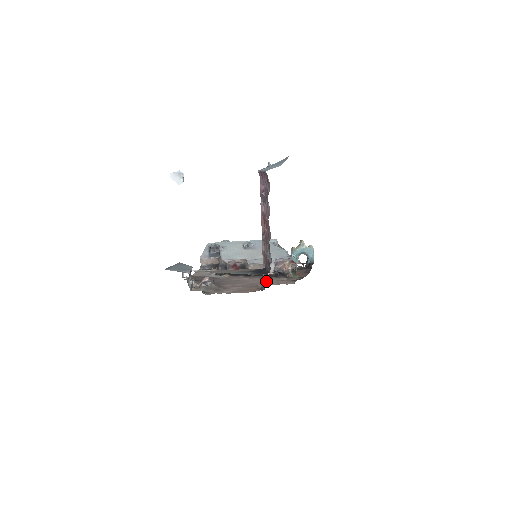
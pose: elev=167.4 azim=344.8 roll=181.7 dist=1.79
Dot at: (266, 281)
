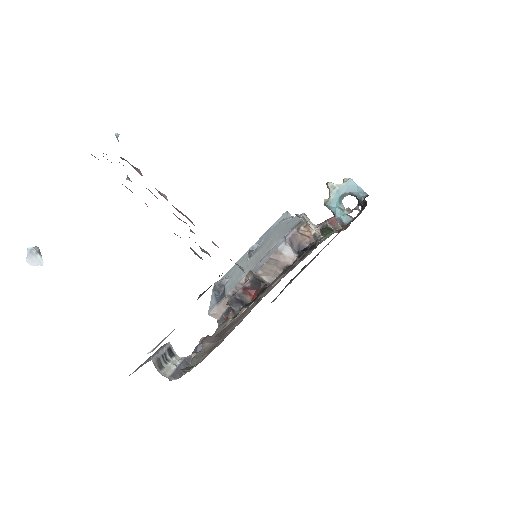
Dot at: (279, 279)
